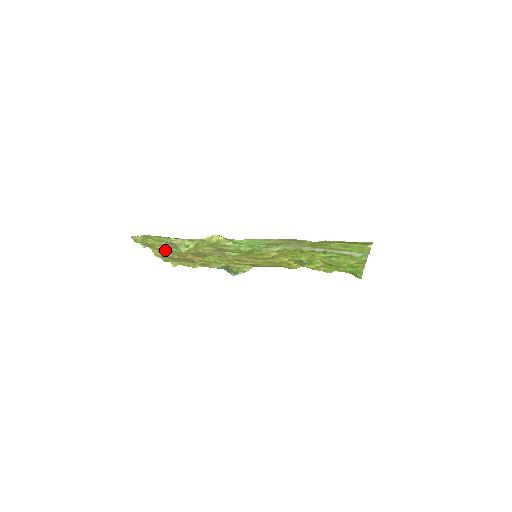
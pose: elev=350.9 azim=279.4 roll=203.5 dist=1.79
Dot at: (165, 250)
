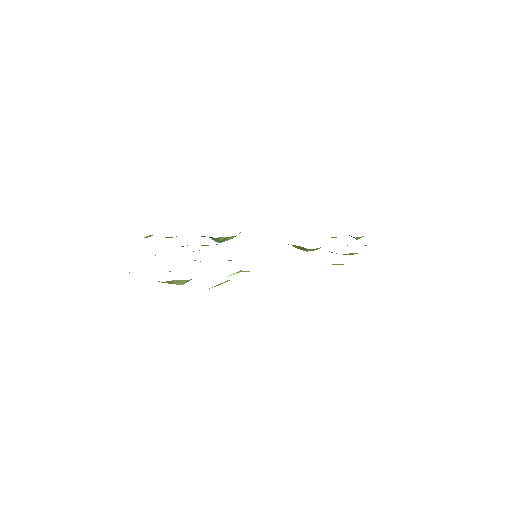
Dot at: occluded
